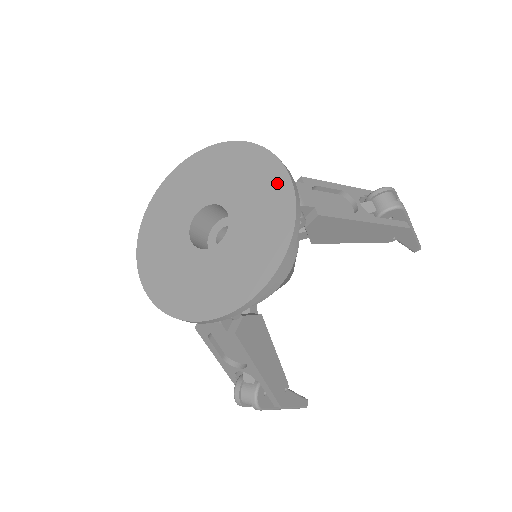
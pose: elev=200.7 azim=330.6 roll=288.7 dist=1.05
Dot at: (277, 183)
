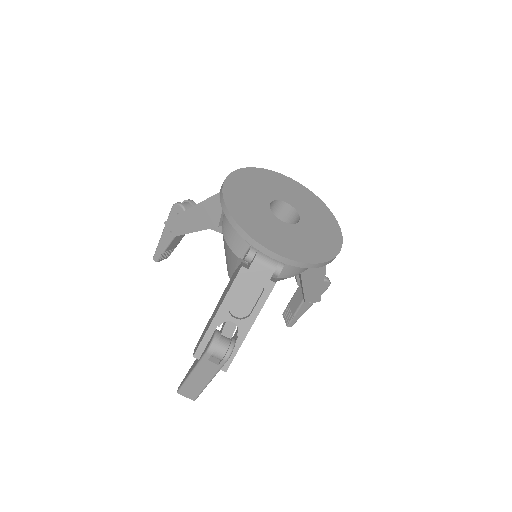
Dot at: (330, 218)
